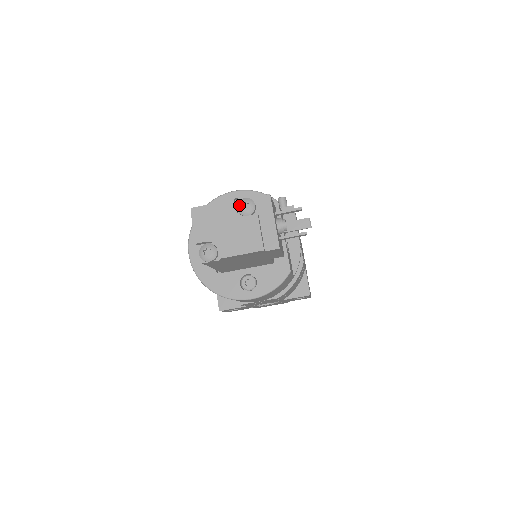
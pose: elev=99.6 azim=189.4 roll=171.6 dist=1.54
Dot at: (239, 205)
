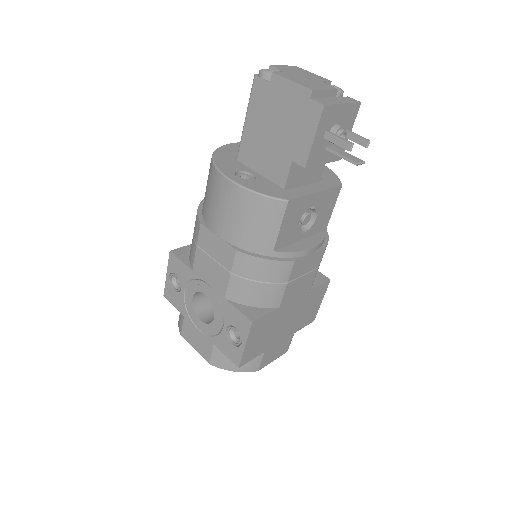
Dot at: (331, 85)
